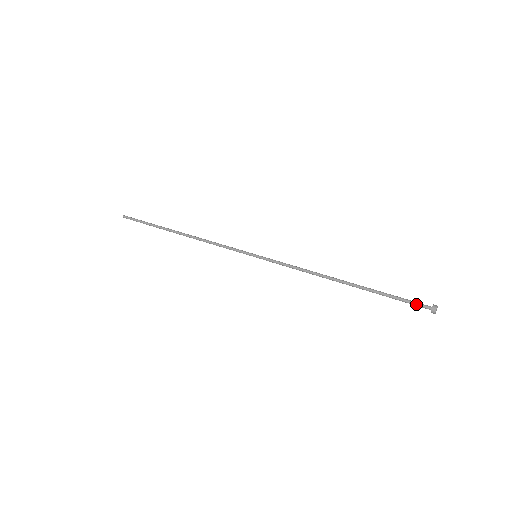
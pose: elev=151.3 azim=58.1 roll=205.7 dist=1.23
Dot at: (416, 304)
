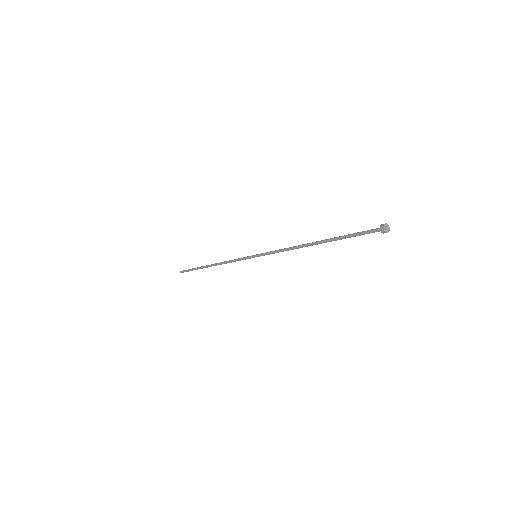
Dot at: (370, 230)
